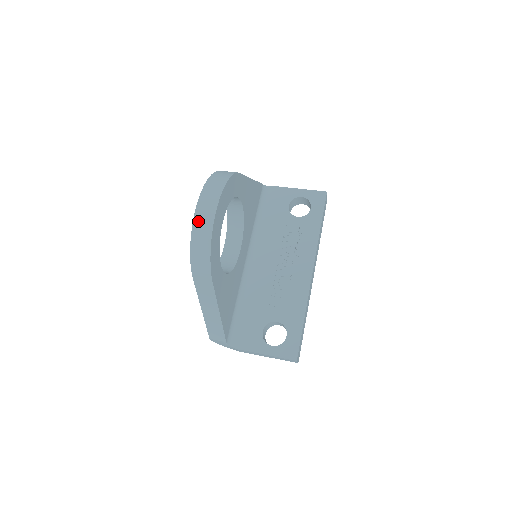
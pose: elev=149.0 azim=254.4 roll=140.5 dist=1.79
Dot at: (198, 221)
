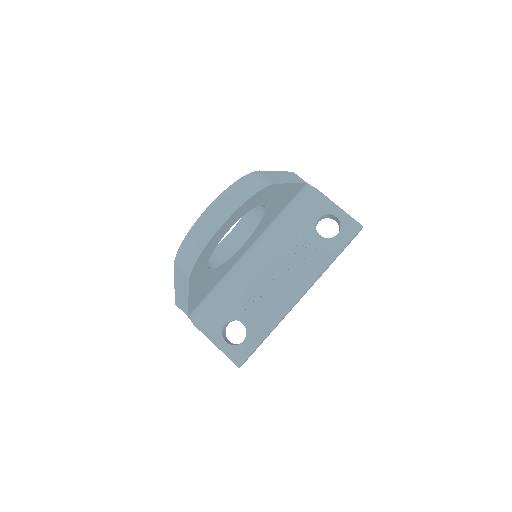
Dot at: (200, 225)
